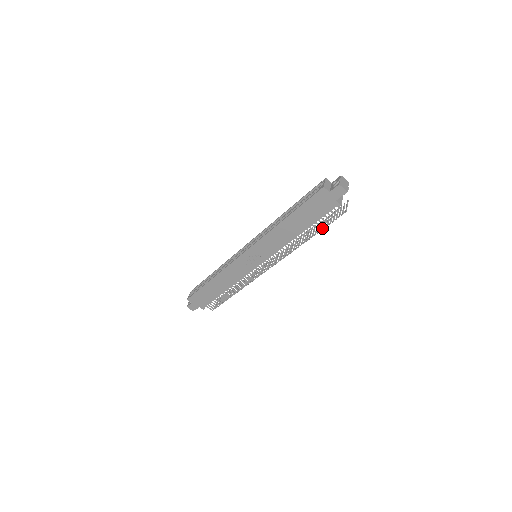
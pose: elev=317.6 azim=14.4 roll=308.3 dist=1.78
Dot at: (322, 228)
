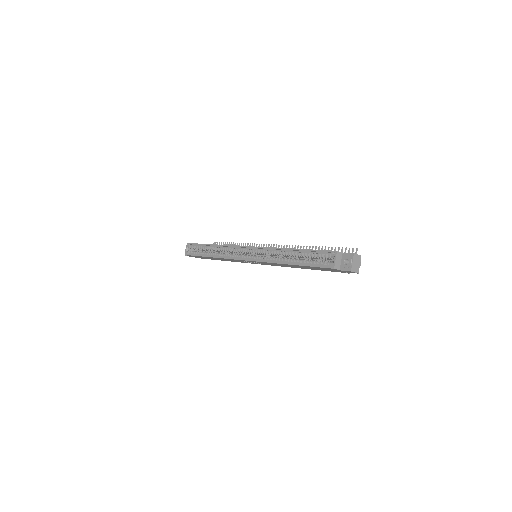
Dot at: occluded
